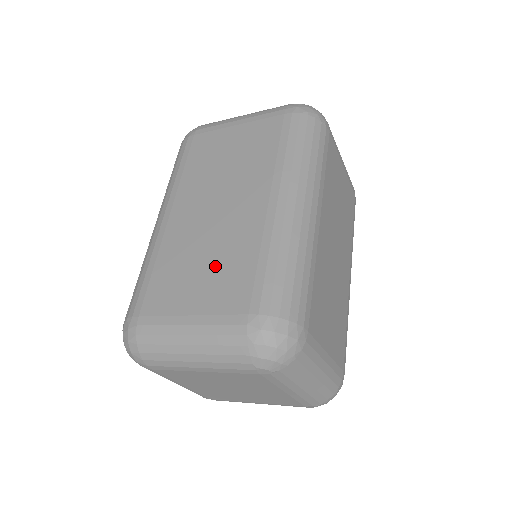
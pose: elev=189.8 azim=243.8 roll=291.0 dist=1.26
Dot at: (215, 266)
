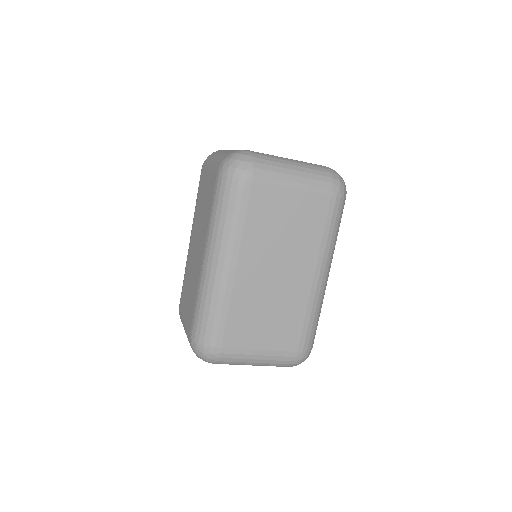
Dot at: (277, 319)
